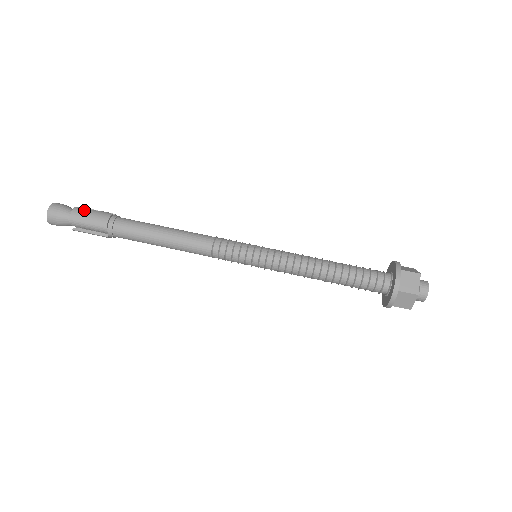
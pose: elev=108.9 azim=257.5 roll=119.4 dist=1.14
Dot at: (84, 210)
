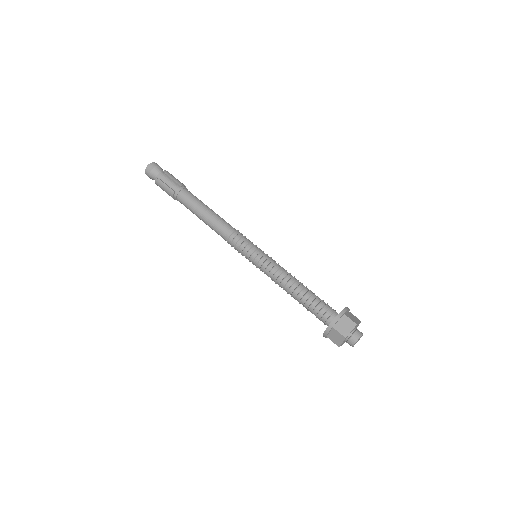
Dot at: (173, 176)
